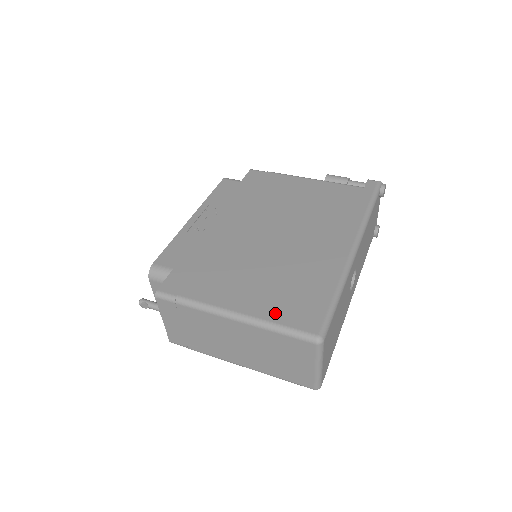
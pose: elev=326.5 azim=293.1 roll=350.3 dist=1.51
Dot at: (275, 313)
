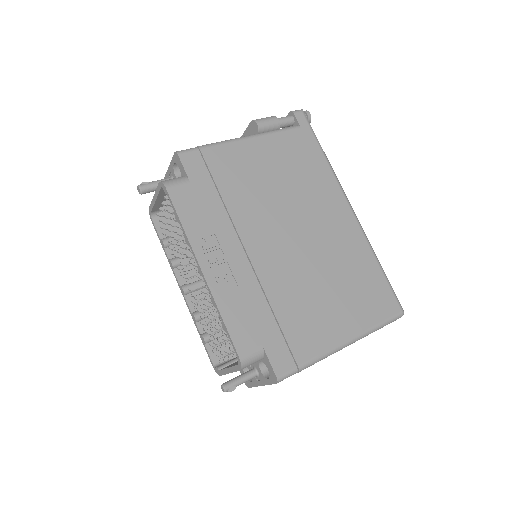
Dot at: (369, 317)
